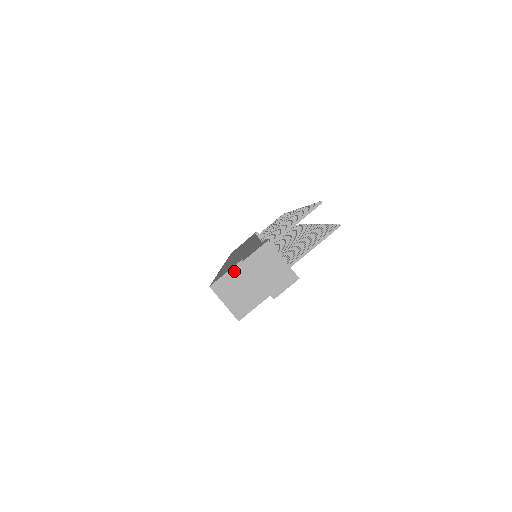
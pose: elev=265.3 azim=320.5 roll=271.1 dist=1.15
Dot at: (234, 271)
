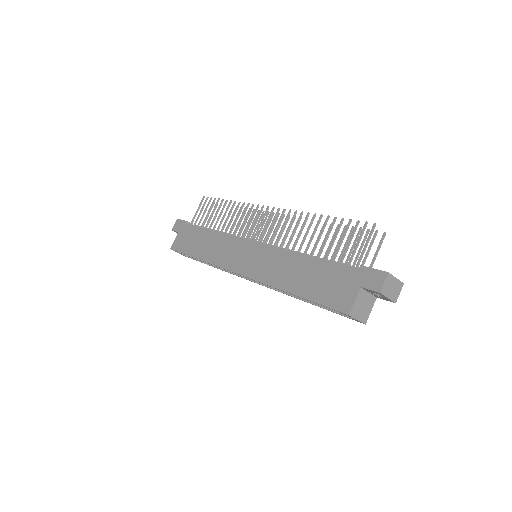
Dot at: (358, 297)
